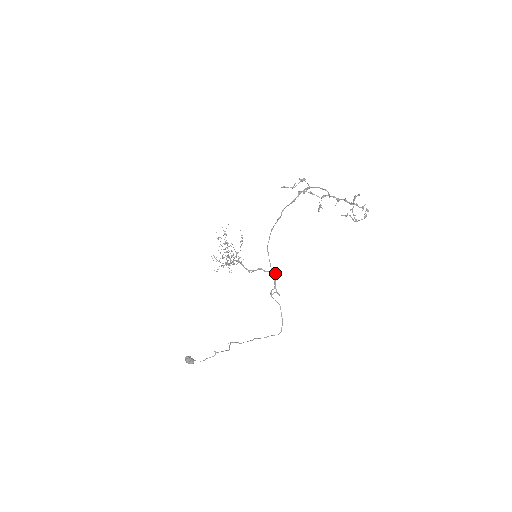
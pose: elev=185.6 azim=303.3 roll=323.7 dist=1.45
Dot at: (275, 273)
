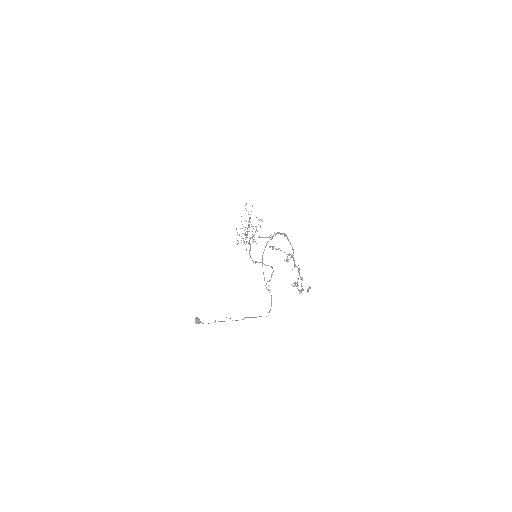
Dot at: occluded
